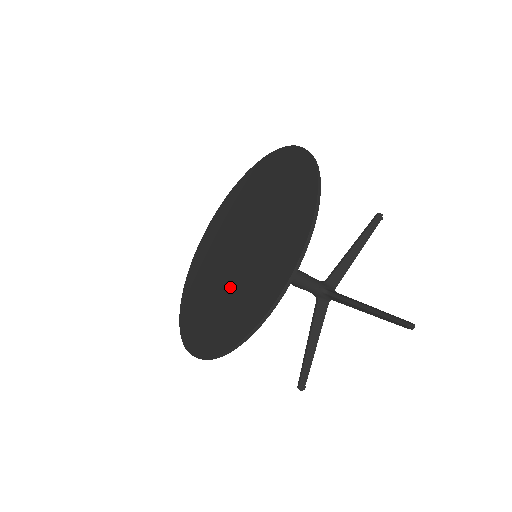
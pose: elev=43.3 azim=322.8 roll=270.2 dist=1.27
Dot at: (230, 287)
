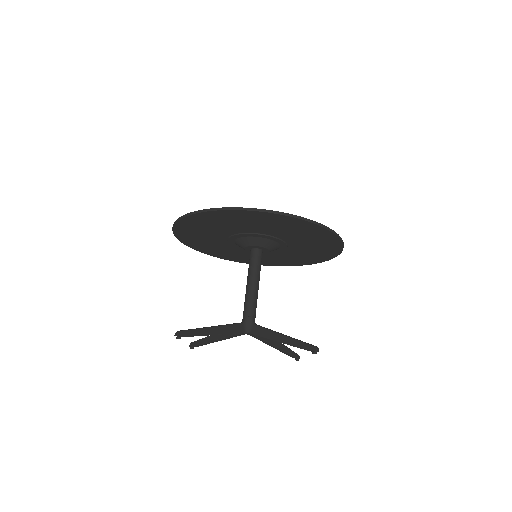
Dot at: occluded
